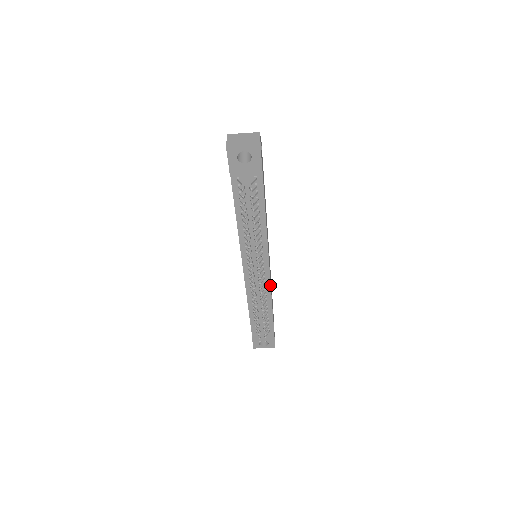
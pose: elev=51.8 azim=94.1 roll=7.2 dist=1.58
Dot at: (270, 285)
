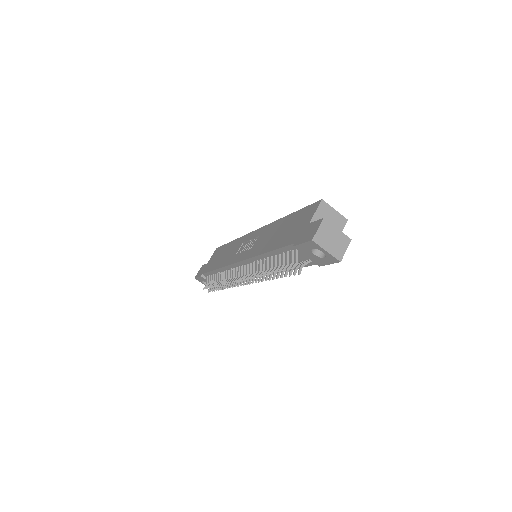
Dot at: occluded
